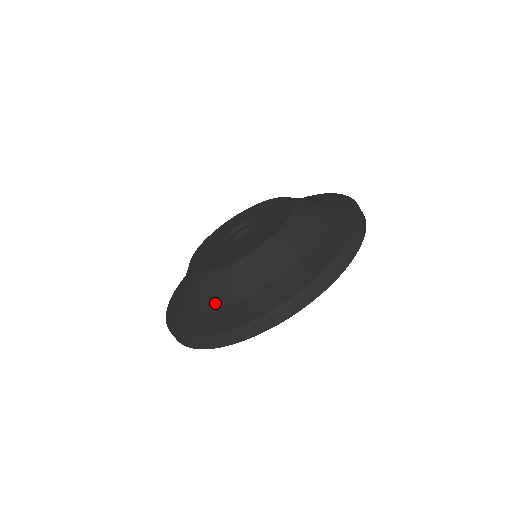
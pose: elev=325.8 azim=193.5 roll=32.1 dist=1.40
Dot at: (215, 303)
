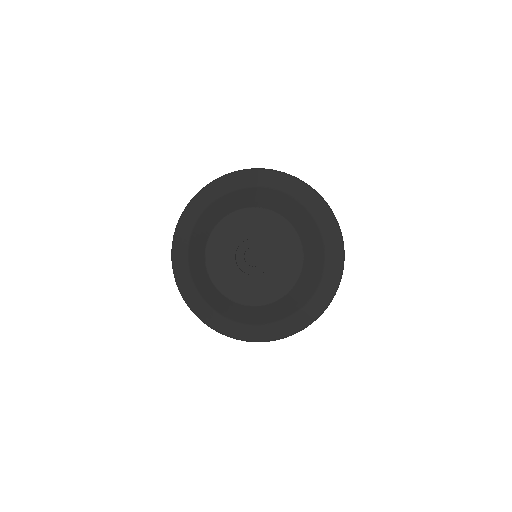
Dot at: (291, 313)
